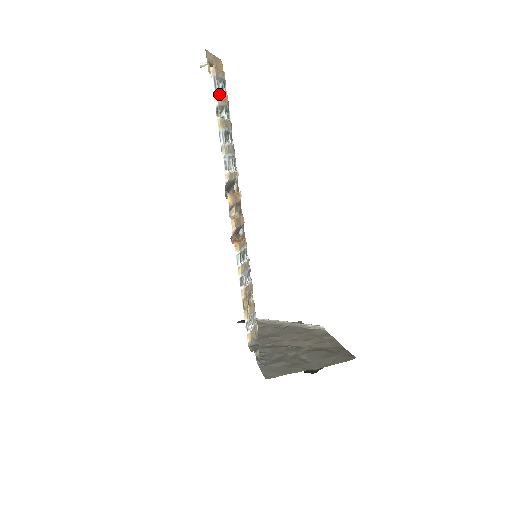
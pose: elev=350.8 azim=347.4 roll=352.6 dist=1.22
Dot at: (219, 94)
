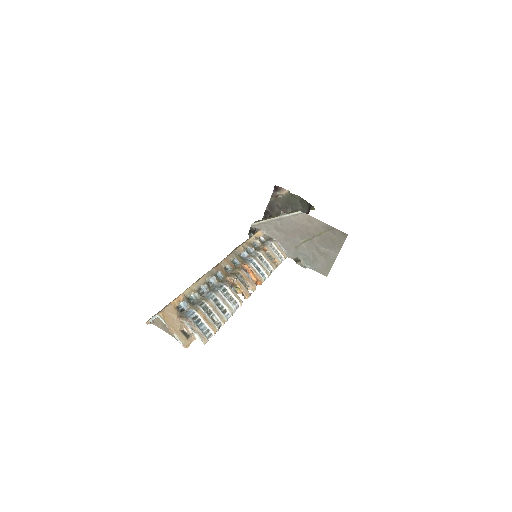
Dot at: (213, 330)
